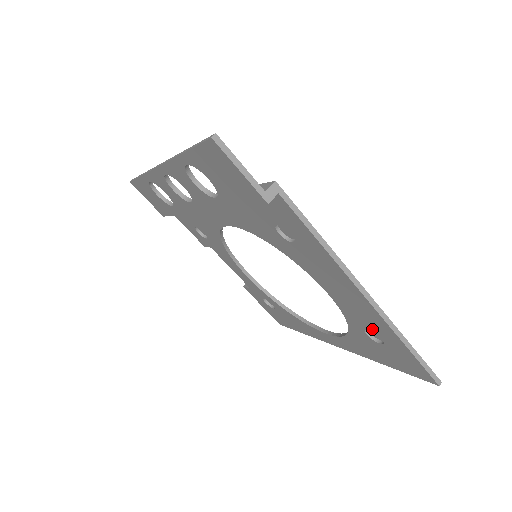
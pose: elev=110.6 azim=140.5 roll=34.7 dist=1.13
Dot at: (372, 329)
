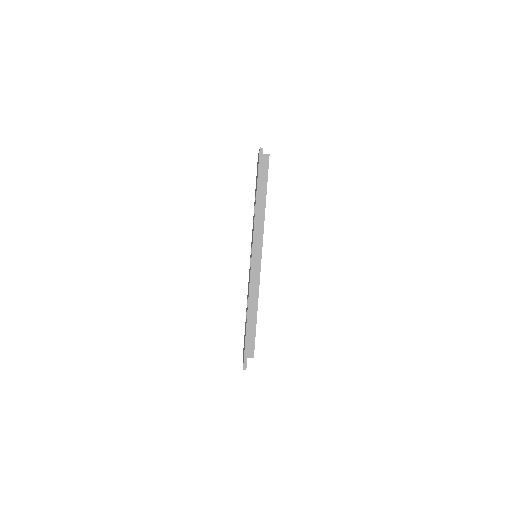
Dot at: occluded
